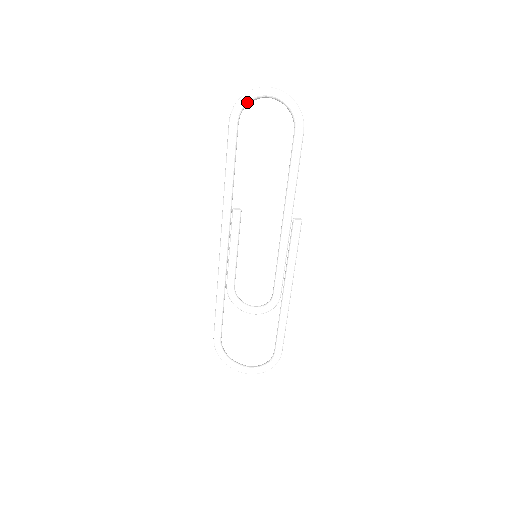
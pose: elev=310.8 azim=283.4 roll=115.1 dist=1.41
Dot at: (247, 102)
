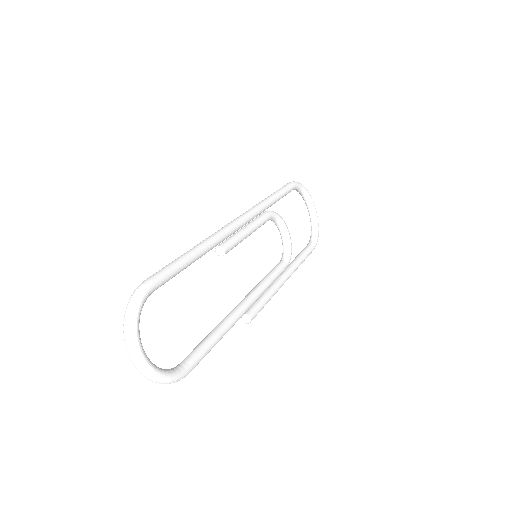
Dot at: occluded
